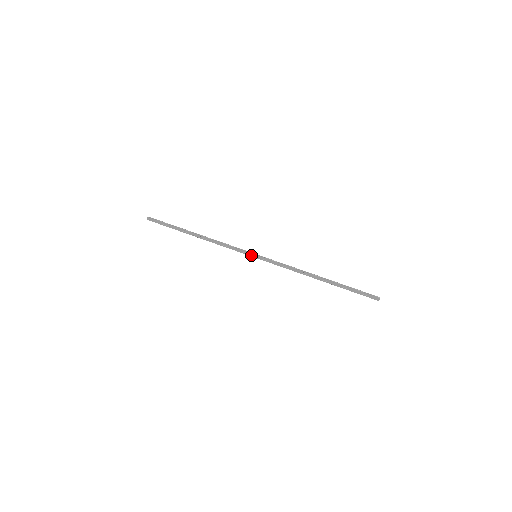
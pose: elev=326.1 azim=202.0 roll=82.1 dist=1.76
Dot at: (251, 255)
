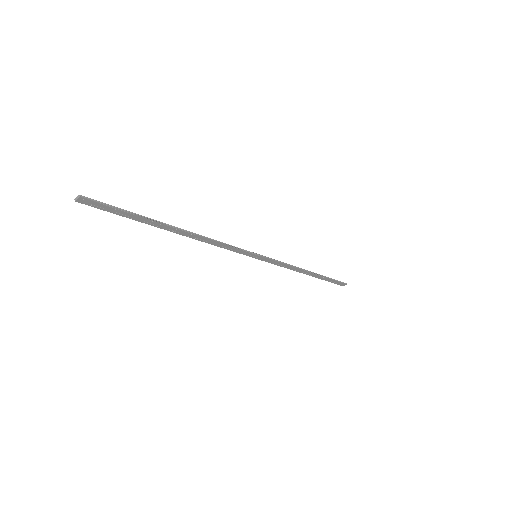
Dot at: (251, 255)
